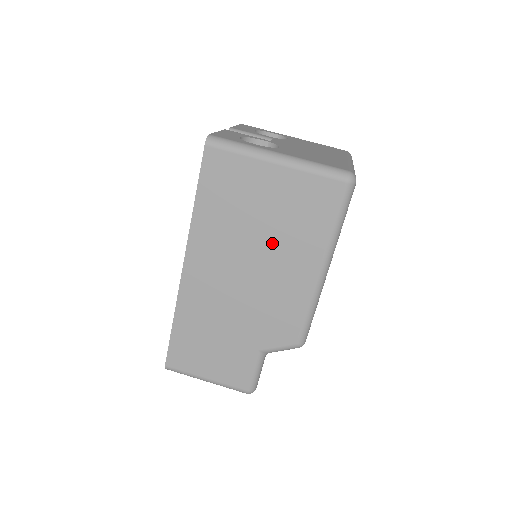
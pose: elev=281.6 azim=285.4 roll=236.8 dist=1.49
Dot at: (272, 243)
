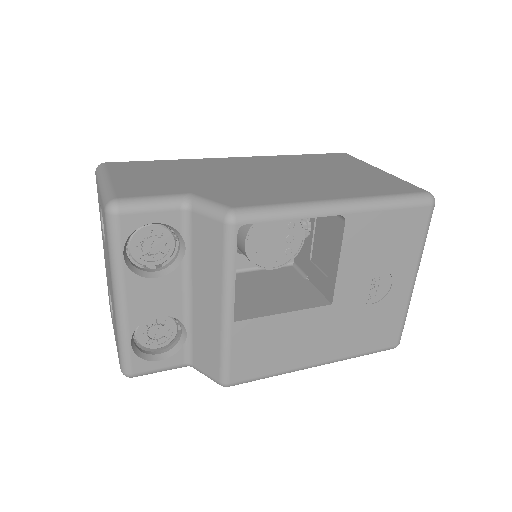
Dot at: (321, 179)
